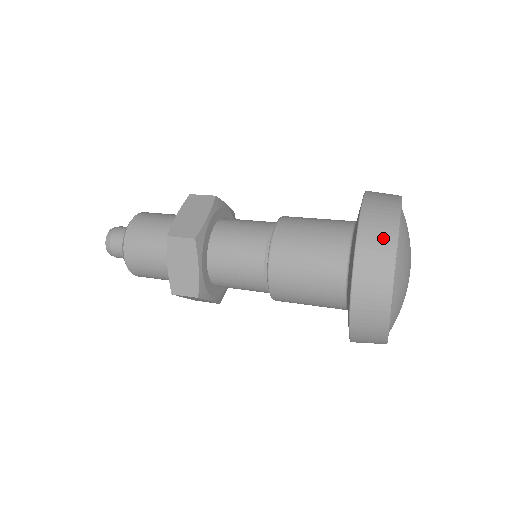
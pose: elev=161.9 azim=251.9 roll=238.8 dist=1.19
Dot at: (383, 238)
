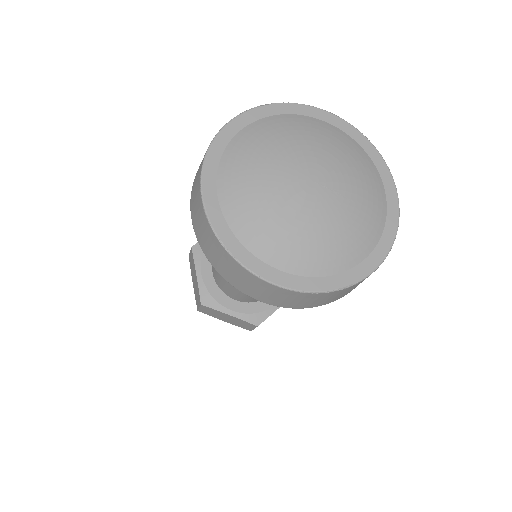
Dot at: occluded
